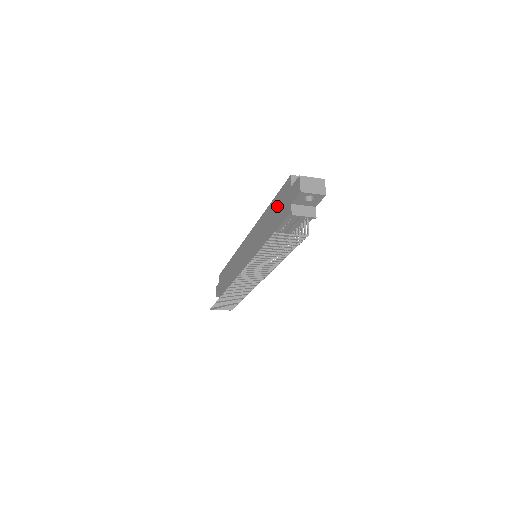
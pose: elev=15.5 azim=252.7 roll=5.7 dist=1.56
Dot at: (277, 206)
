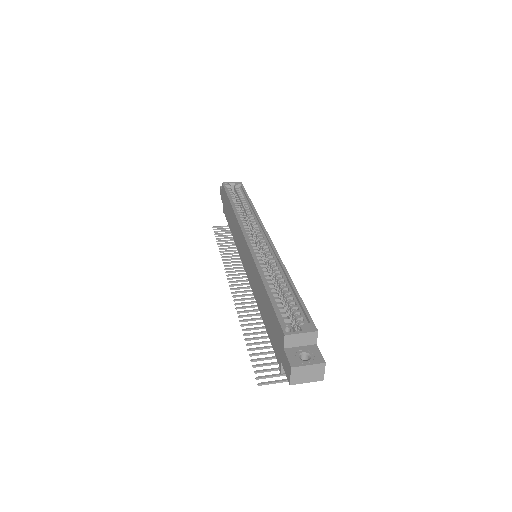
Dot at: (270, 317)
